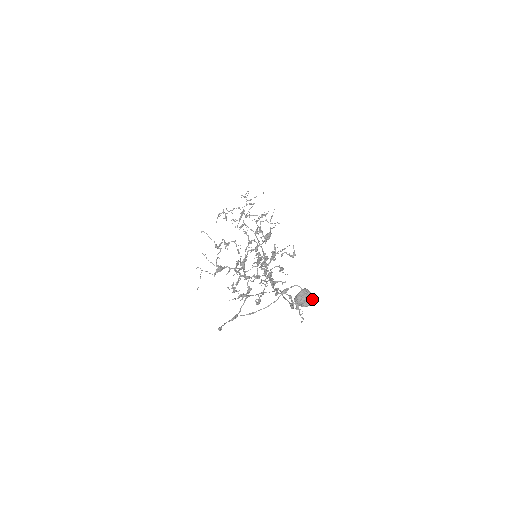
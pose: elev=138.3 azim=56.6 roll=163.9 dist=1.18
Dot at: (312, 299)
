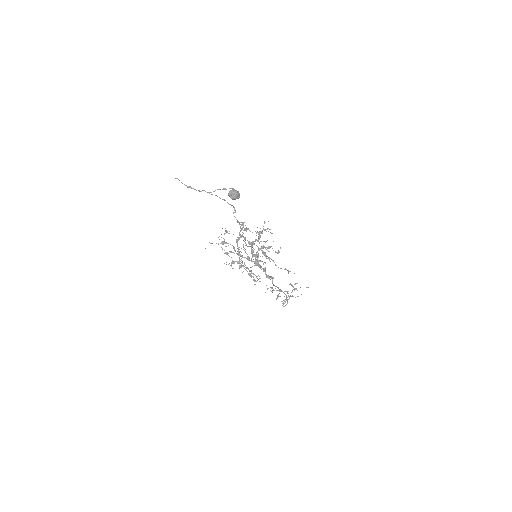
Dot at: (238, 193)
